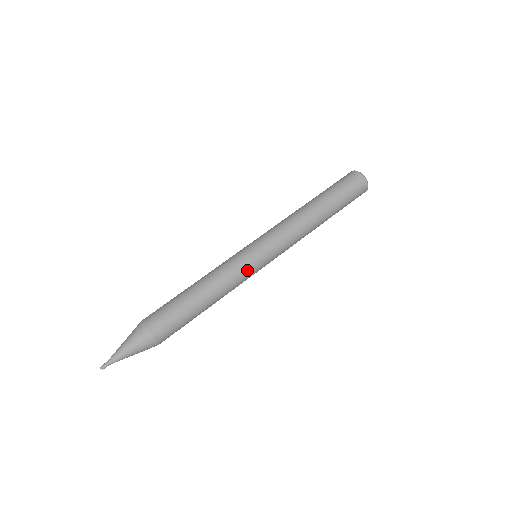
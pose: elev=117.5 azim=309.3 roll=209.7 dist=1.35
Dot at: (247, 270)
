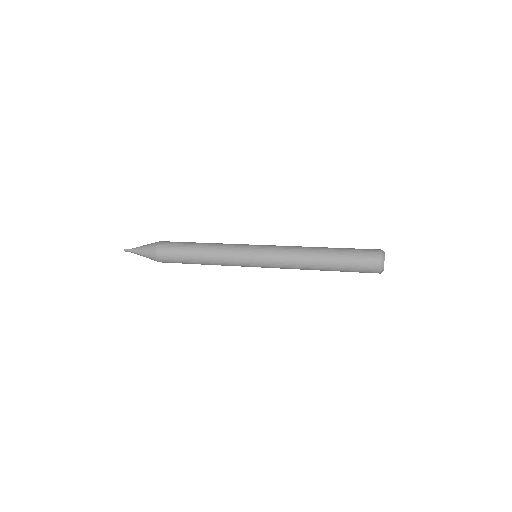
Dot at: (241, 244)
